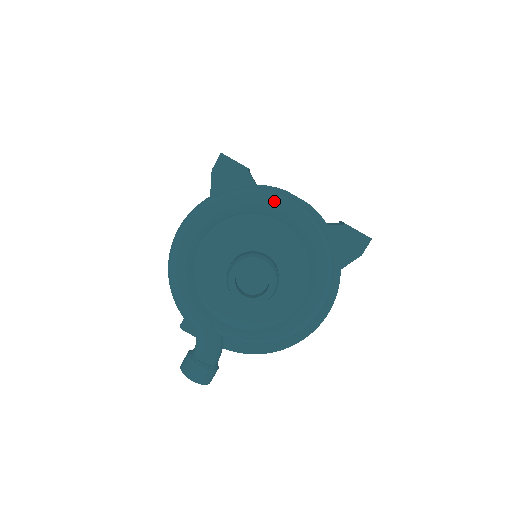
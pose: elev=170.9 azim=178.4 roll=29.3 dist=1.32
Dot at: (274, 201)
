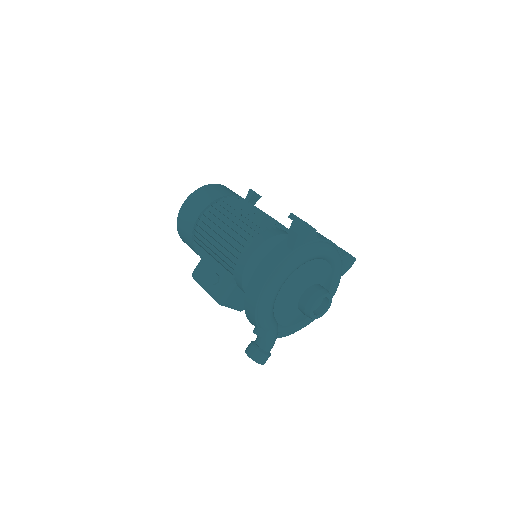
Dot at: (329, 251)
